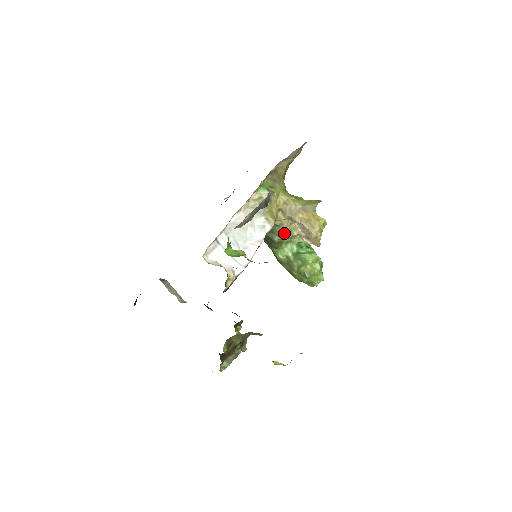
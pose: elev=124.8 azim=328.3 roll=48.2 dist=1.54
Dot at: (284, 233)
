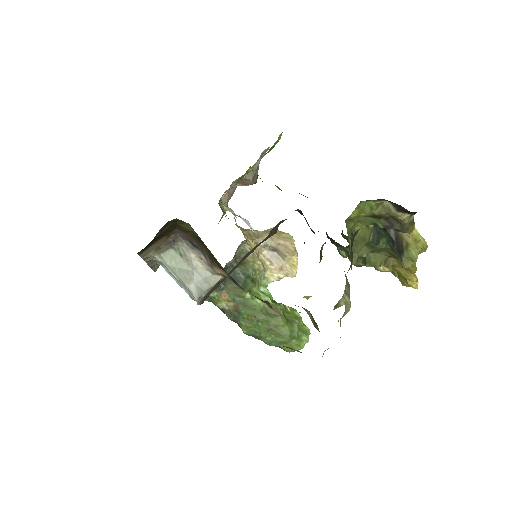
Dot at: (257, 261)
